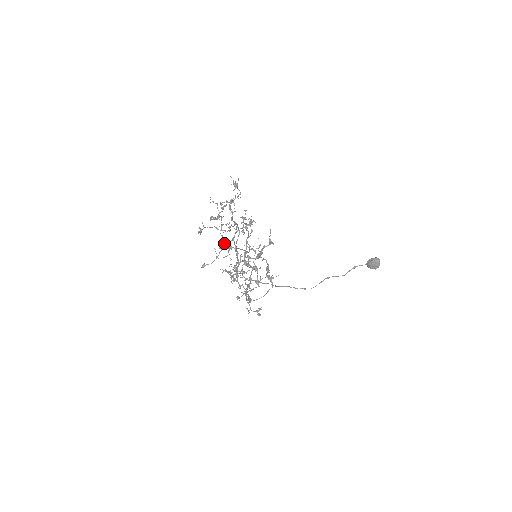
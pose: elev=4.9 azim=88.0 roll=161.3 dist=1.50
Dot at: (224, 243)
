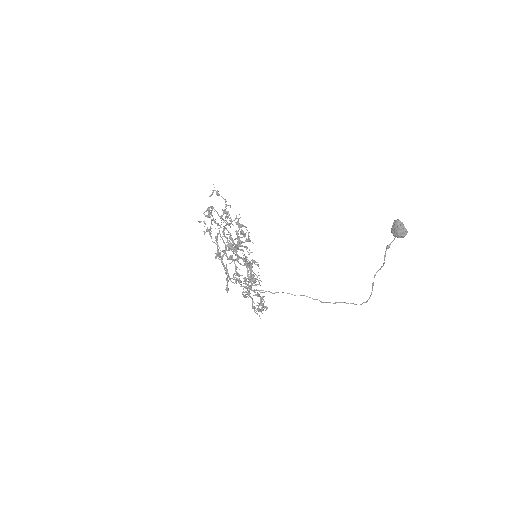
Dot at: occluded
